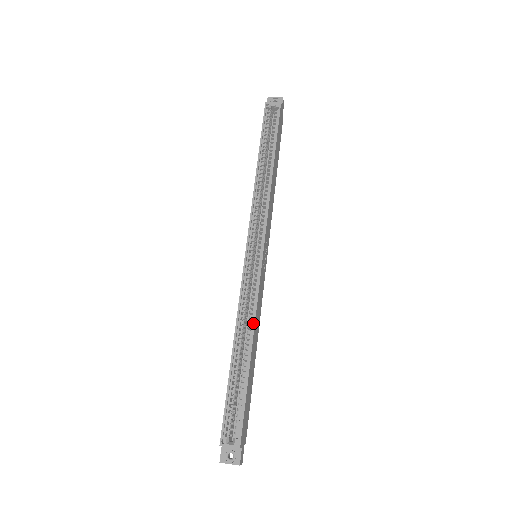
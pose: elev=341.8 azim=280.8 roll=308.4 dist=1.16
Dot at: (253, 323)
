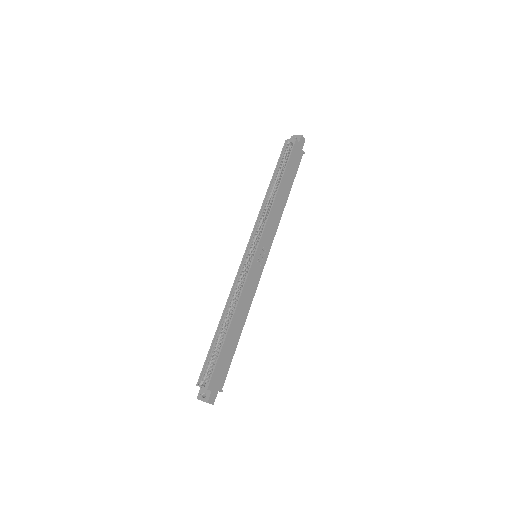
Dot at: (237, 303)
